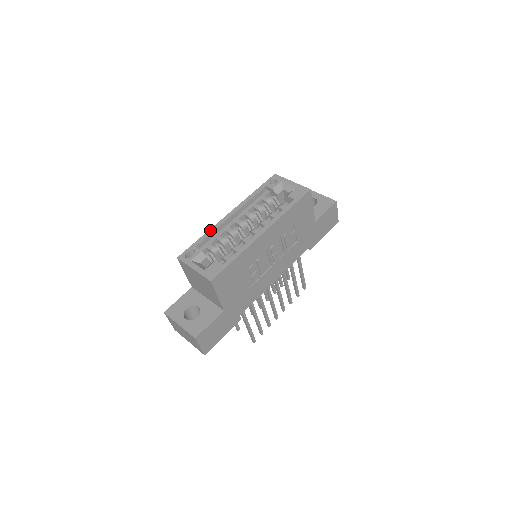
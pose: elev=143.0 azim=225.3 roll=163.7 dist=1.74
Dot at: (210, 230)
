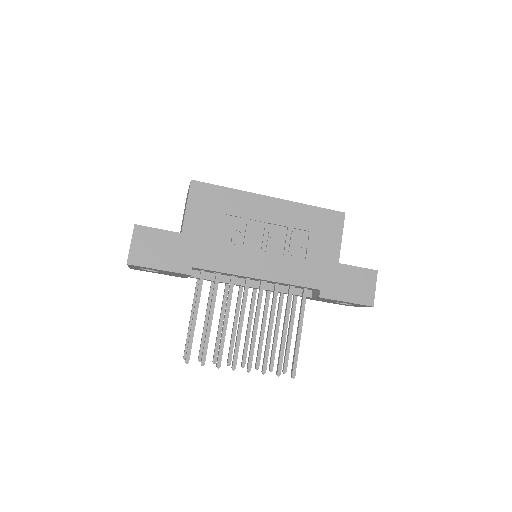
Dot at: occluded
